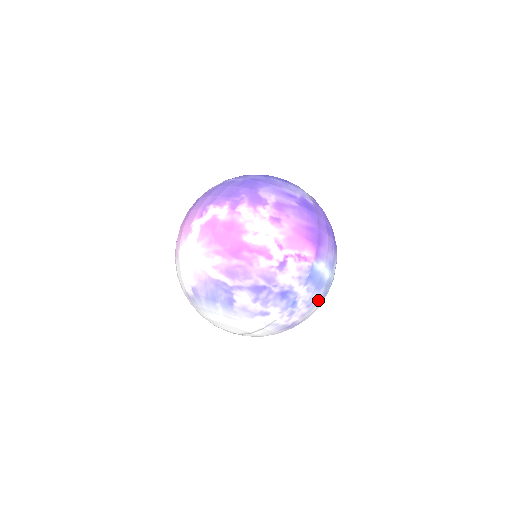
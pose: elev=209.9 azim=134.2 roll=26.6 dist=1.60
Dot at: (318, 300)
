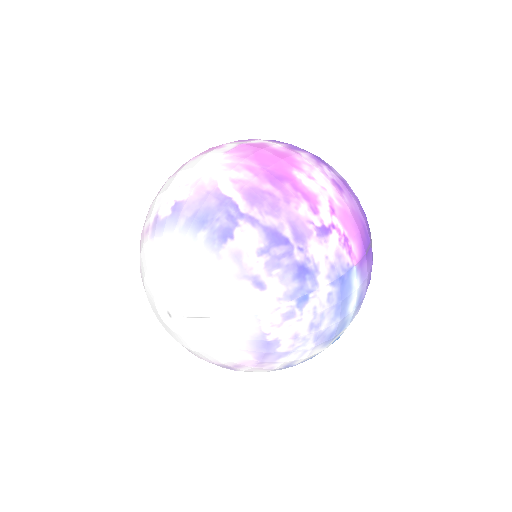
Dot at: (322, 333)
